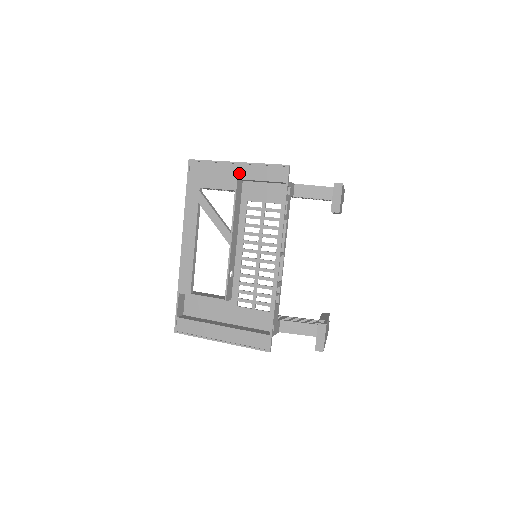
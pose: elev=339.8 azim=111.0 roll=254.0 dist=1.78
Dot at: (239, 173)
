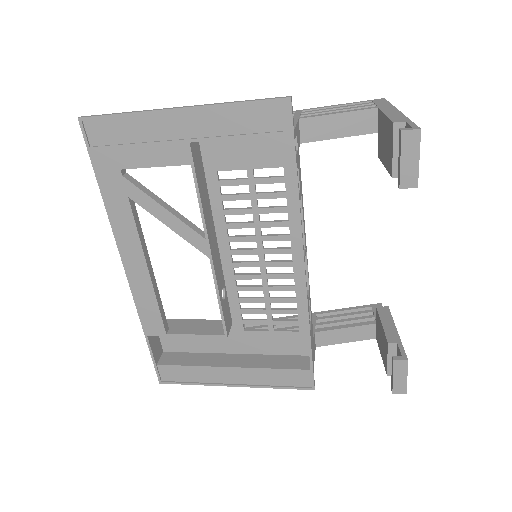
Dot at: (189, 129)
